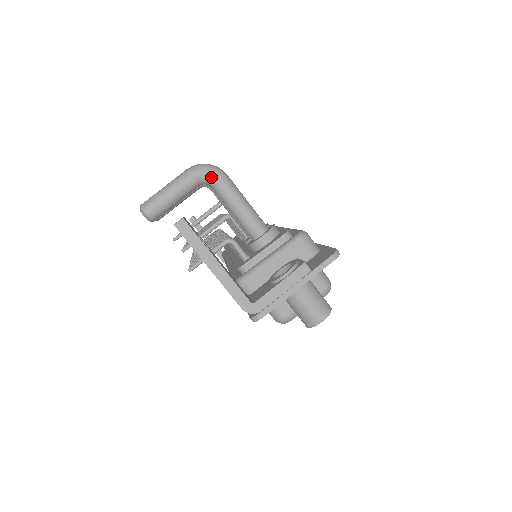
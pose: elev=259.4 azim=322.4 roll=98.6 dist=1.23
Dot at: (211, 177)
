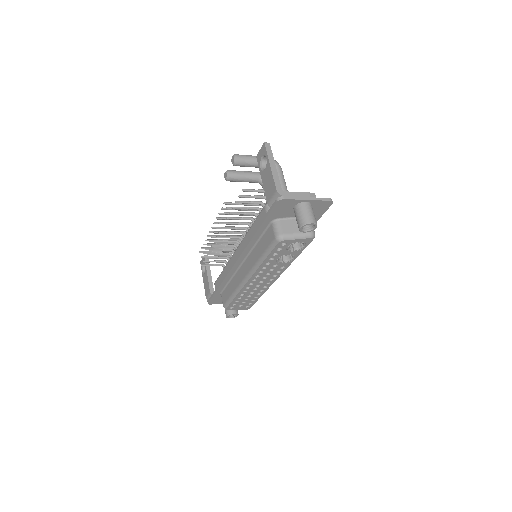
Dot at: (275, 164)
